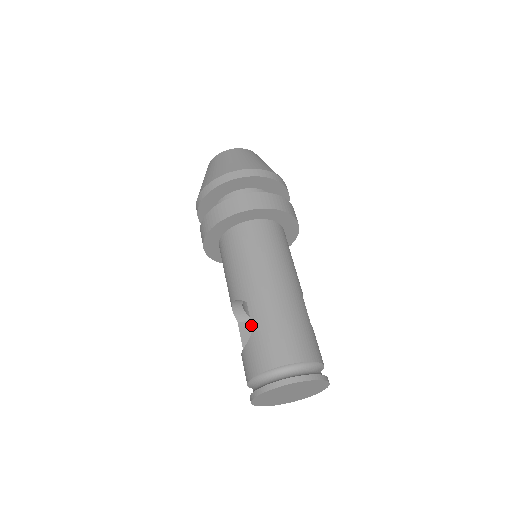
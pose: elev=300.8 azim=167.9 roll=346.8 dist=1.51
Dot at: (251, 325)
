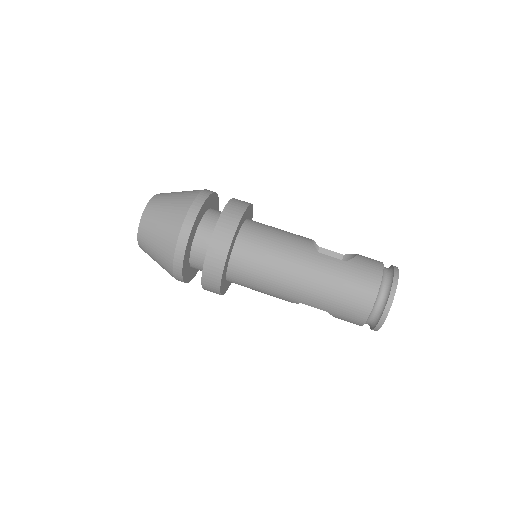
Dot at: occluded
